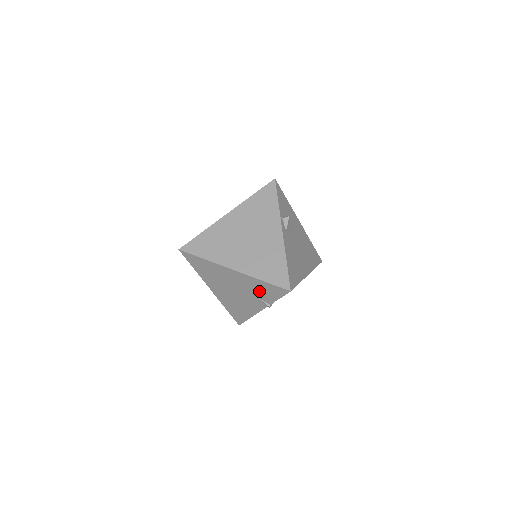
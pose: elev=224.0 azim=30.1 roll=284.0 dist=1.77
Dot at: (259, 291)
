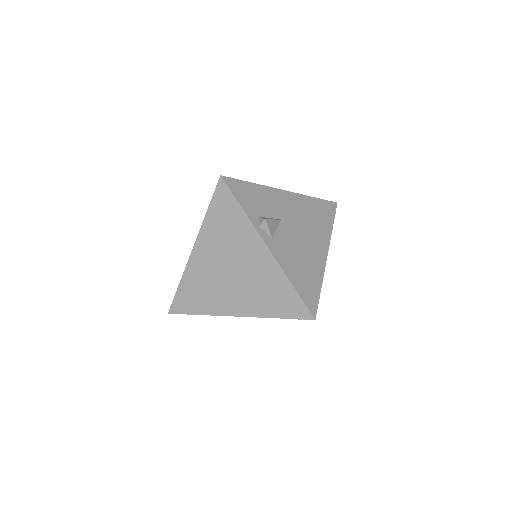
Dot at: occluded
